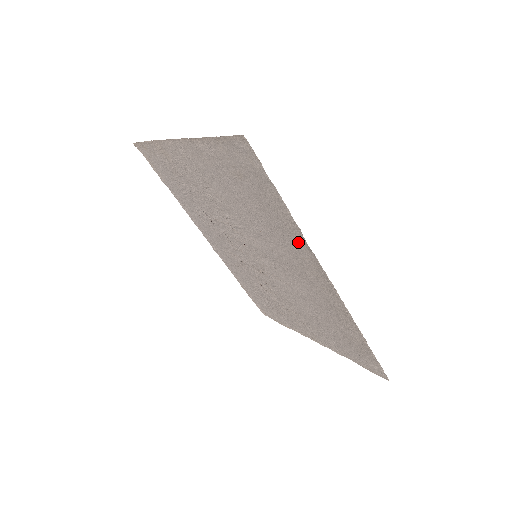
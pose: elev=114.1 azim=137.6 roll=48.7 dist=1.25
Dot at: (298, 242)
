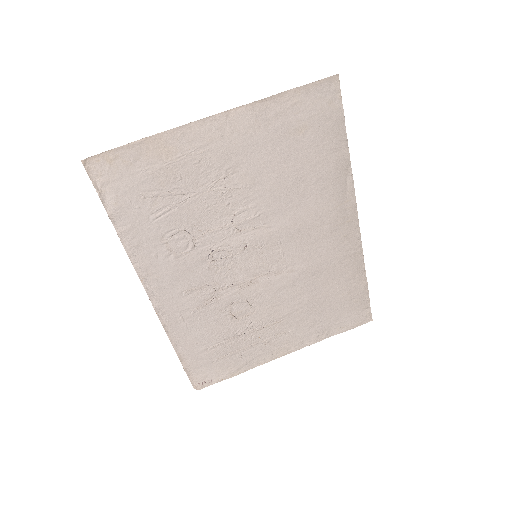
Dot at: (341, 186)
